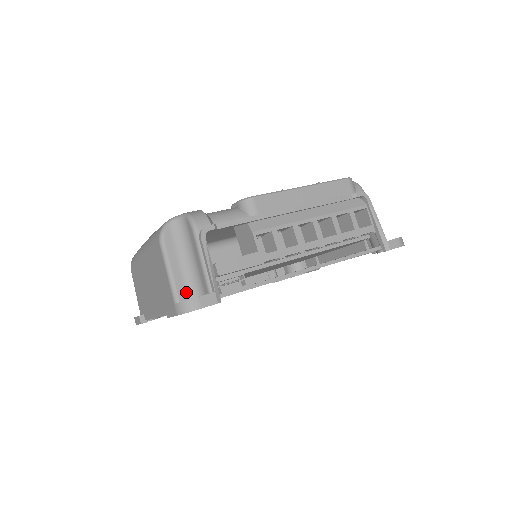
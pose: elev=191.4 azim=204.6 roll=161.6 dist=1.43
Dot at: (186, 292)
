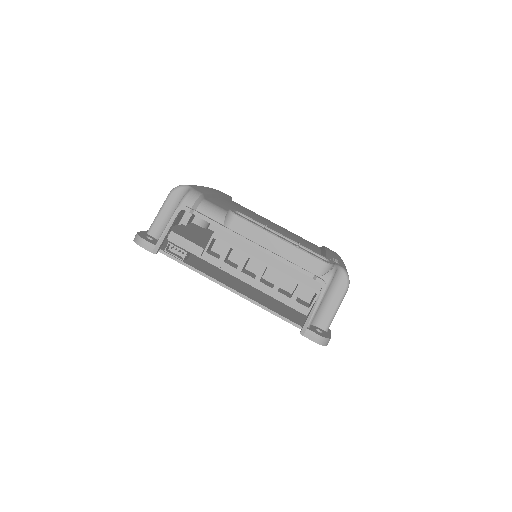
Dot at: (157, 232)
